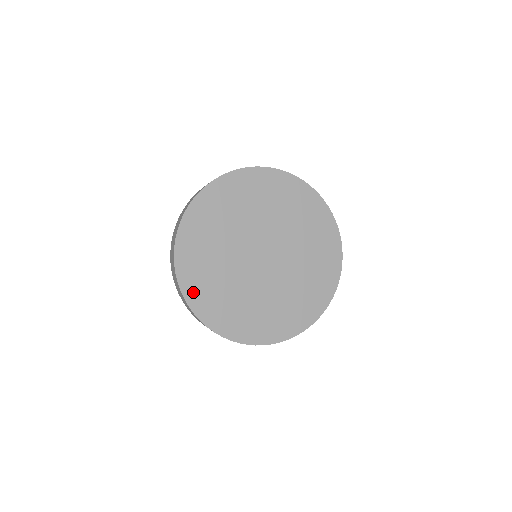
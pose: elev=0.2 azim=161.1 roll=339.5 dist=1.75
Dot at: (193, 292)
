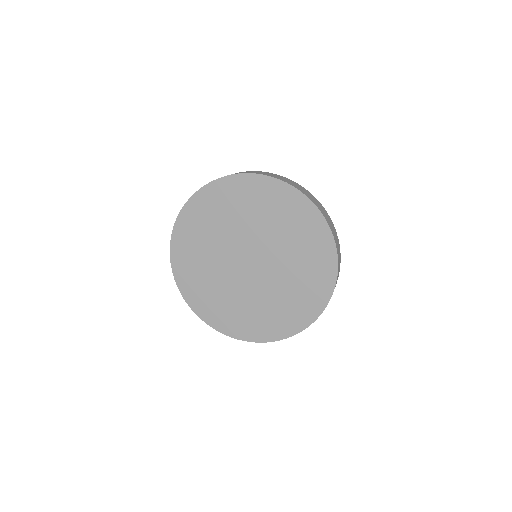
Dot at: (179, 258)
